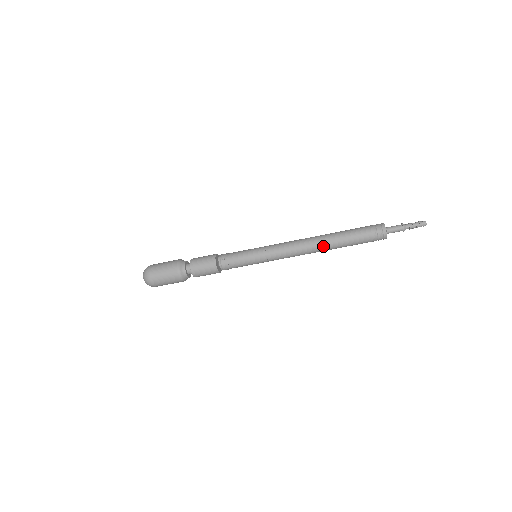
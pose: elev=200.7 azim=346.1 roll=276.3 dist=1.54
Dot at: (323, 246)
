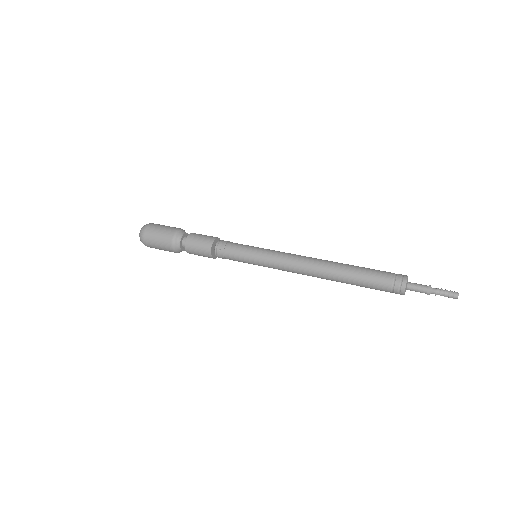
Dot at: (328, 278)
